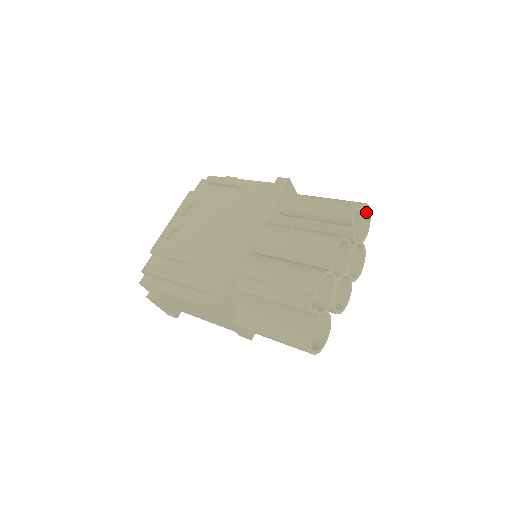
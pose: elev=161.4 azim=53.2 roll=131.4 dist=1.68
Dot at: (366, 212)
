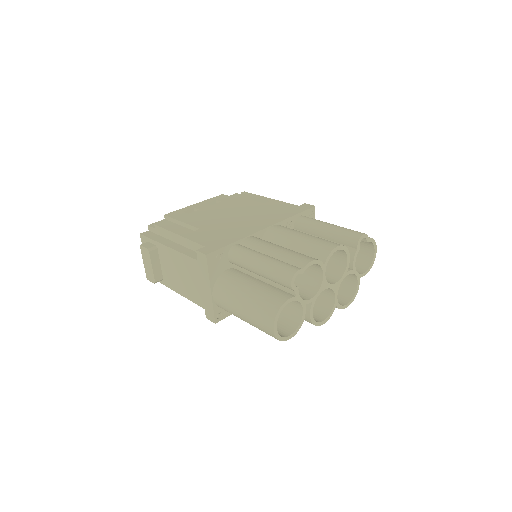
Dot at: (372, 253)
